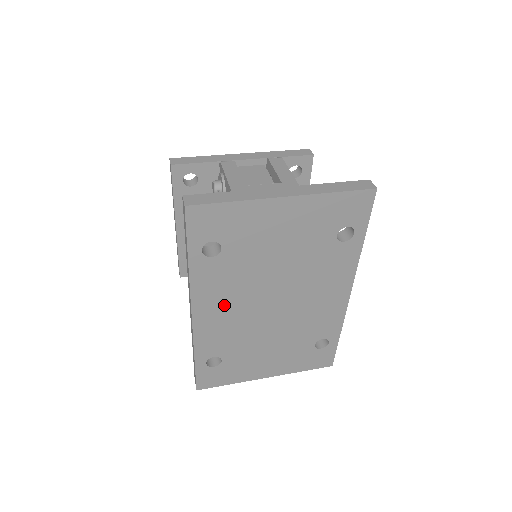
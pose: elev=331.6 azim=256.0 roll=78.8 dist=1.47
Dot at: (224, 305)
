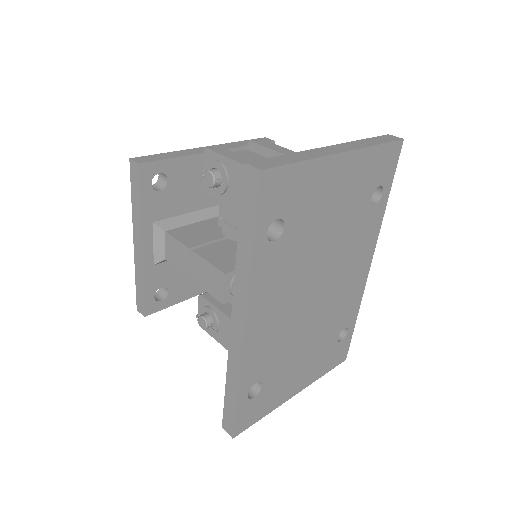
Dot at: (275, 307)
